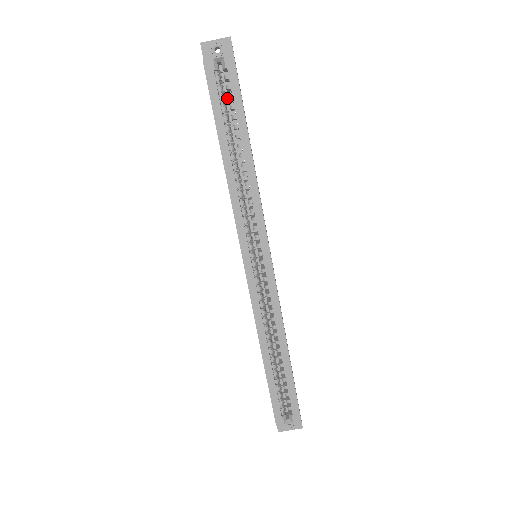
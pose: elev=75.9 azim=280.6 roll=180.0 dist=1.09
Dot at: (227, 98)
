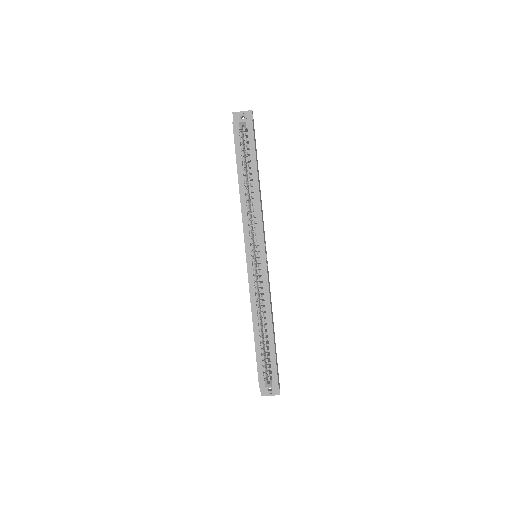
Dot at: (246, 148)
